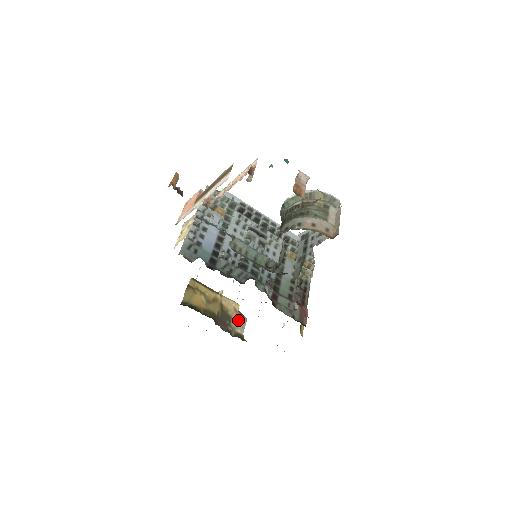
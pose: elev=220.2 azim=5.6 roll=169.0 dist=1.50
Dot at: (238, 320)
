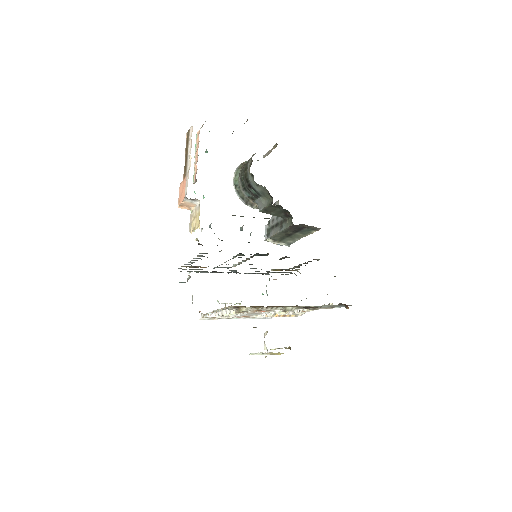
Dot at: occluded
